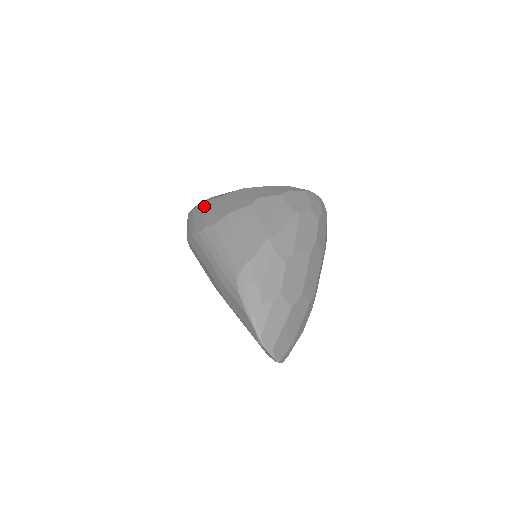
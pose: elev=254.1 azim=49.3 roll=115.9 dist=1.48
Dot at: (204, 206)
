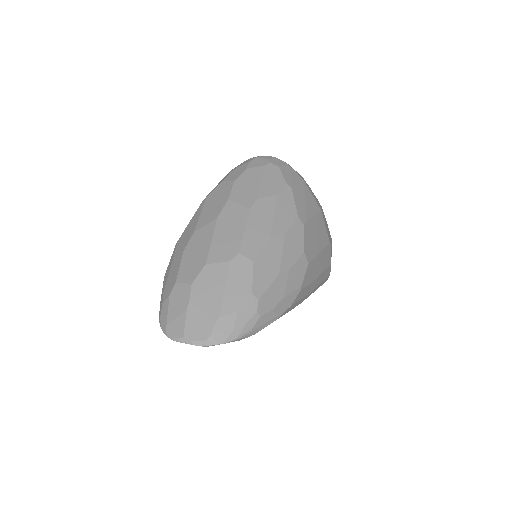
Dot at: occluded
